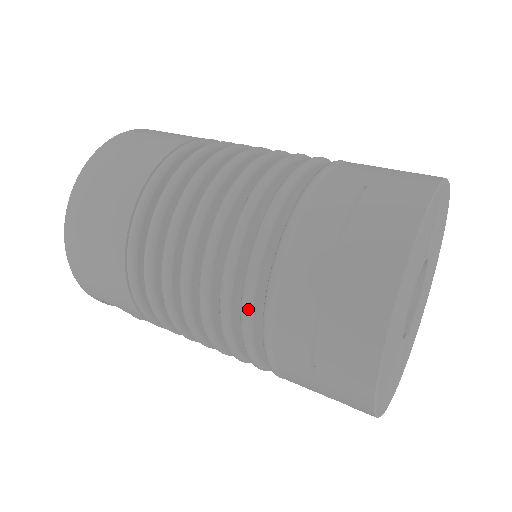
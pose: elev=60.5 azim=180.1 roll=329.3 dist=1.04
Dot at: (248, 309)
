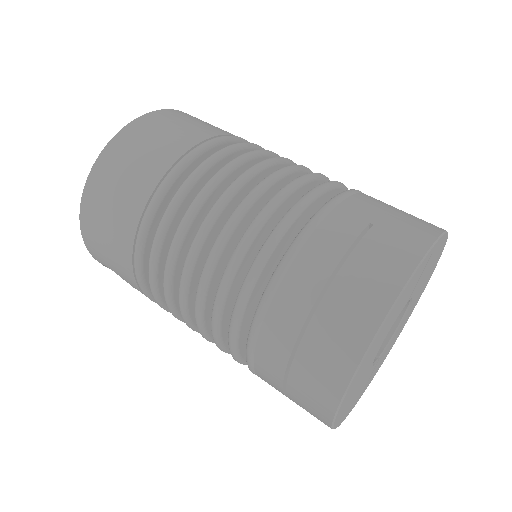
Dot at: (240, 310)
